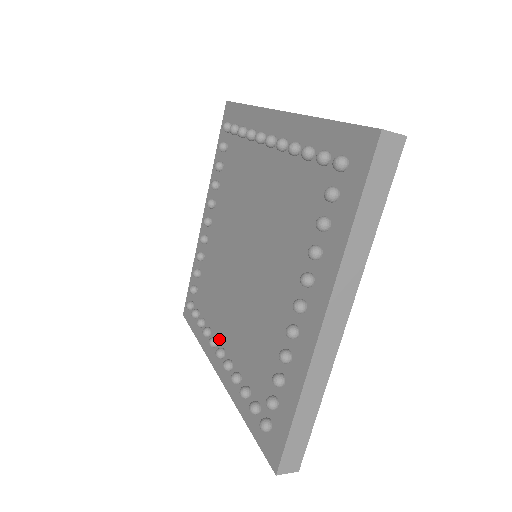
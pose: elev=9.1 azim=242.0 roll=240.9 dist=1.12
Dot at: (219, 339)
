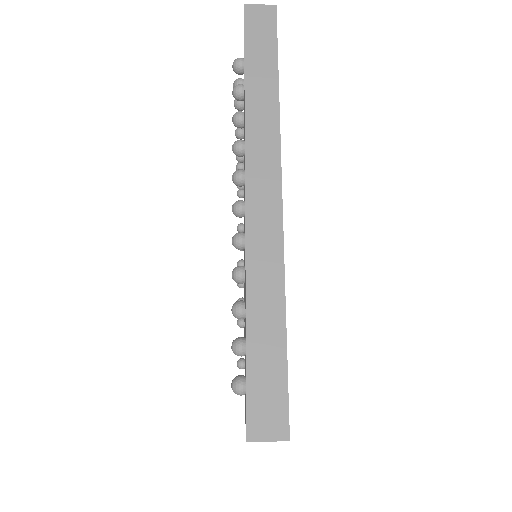
Dot at: occluded
